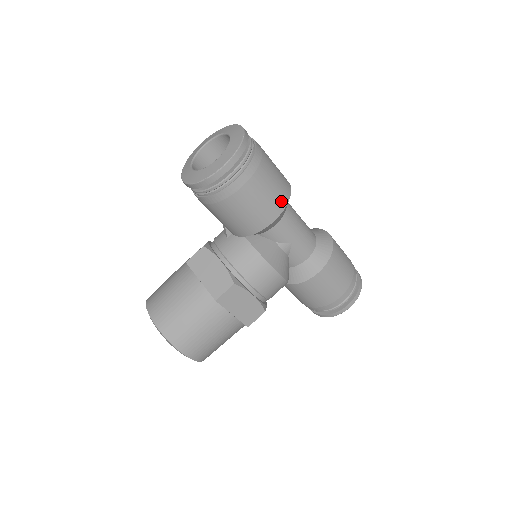
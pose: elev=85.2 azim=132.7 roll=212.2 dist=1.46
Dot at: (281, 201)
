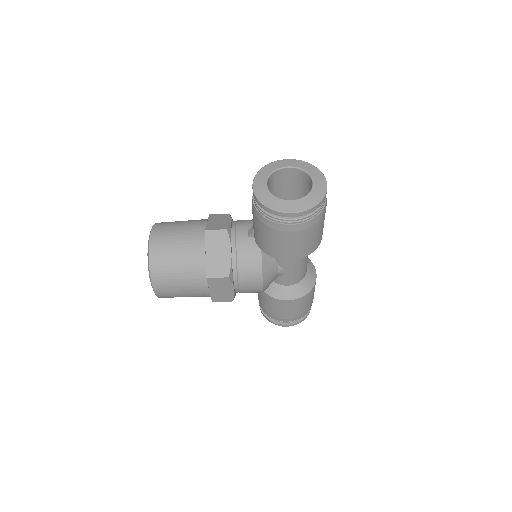
Dot at: (307, 251)
